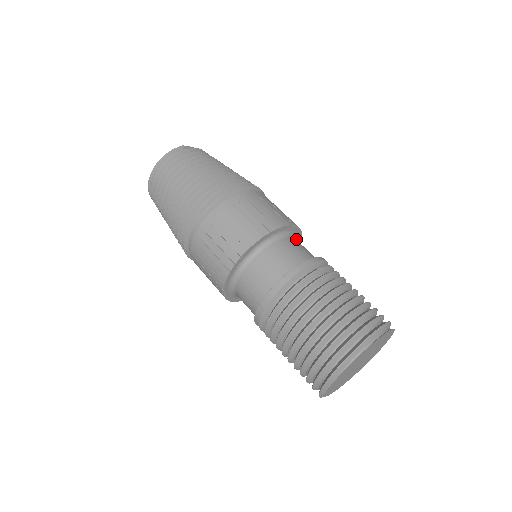
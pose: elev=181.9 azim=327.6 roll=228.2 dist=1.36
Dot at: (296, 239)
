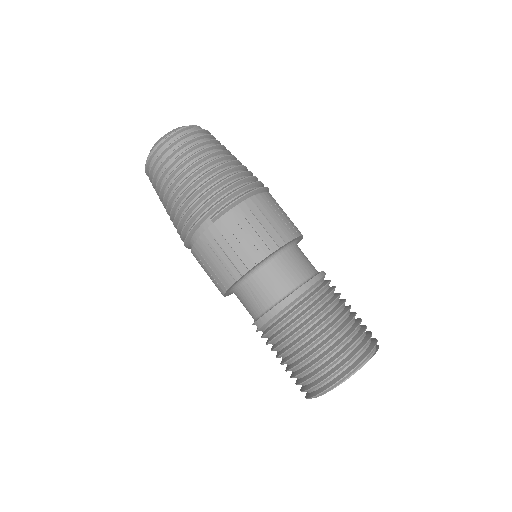
Dot at: occluded
